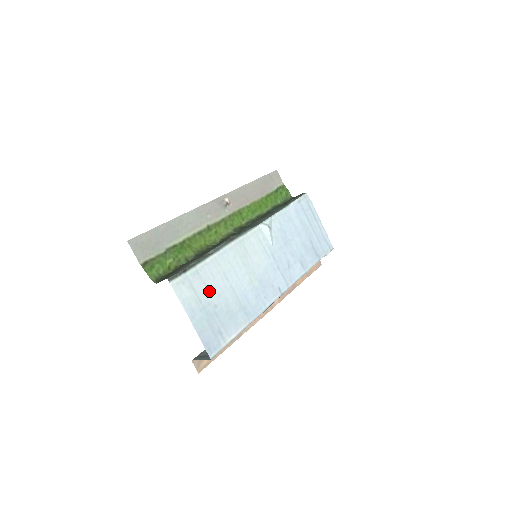
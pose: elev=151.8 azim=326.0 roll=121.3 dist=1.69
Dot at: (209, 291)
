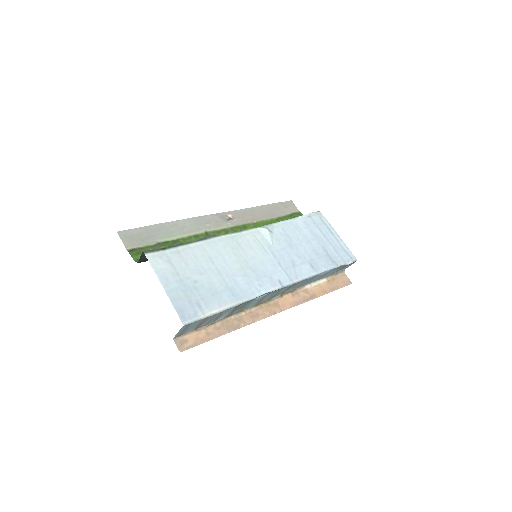
Dot at: (189, 268)
